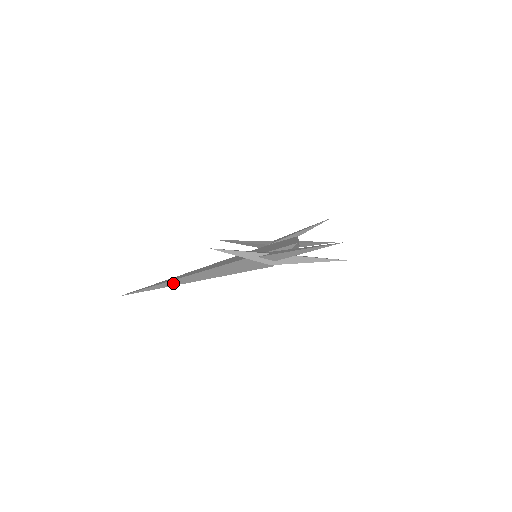
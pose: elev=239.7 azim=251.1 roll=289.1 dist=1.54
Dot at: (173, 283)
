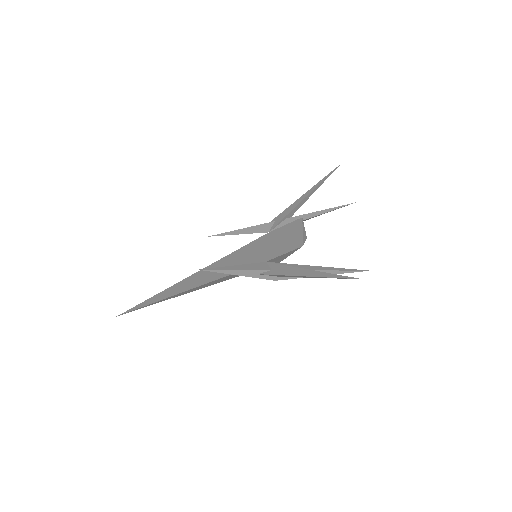
Dot at: (169, 298)
